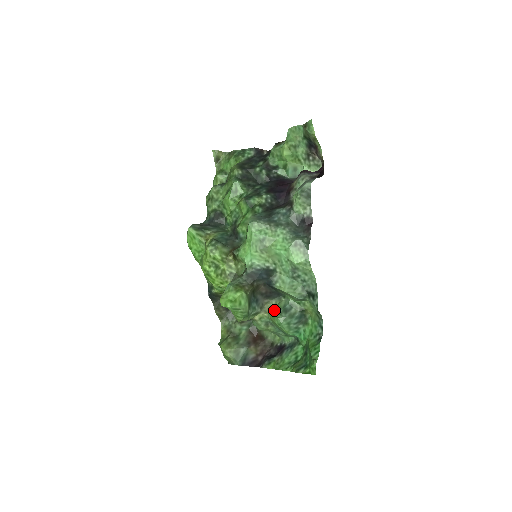
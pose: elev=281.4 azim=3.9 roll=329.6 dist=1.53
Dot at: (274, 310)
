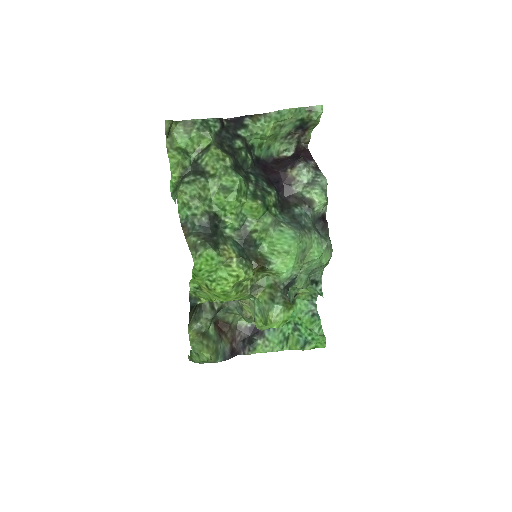
Dot at: occluded
